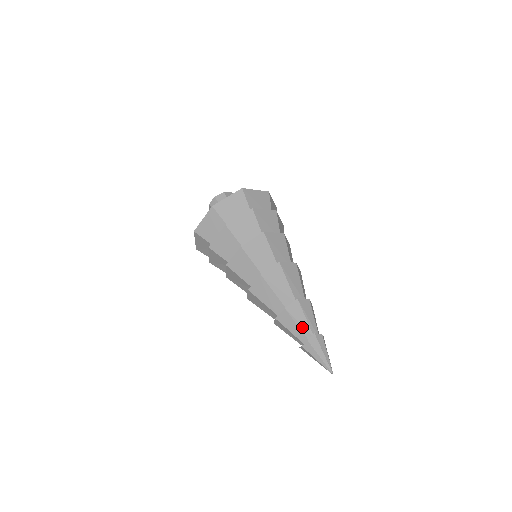
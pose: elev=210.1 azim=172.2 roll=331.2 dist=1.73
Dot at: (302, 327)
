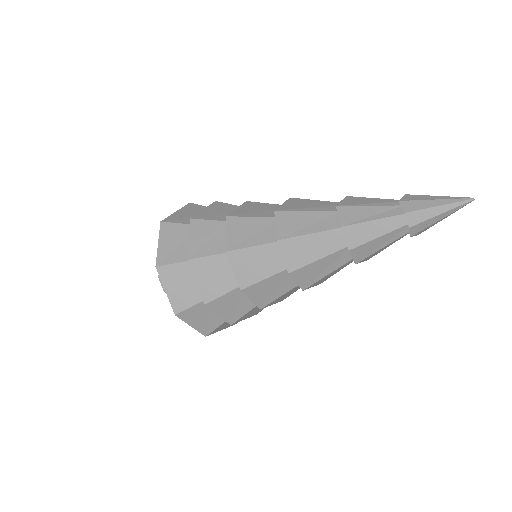
Dot at: (380, 215)
